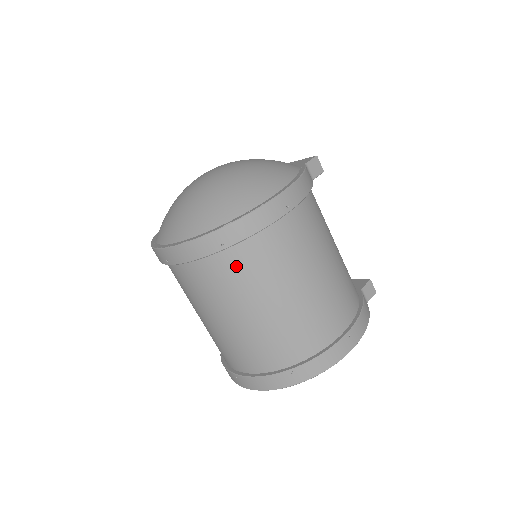
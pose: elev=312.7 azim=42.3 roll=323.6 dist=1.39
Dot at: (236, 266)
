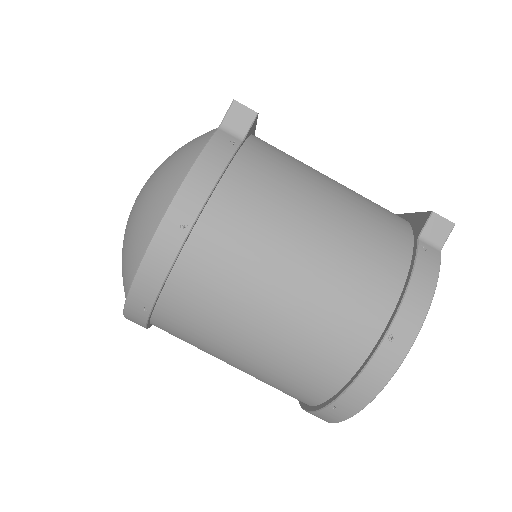
Dot at: (180, 320)
